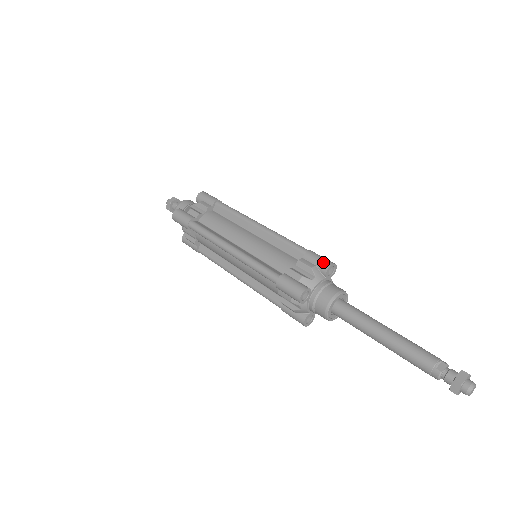
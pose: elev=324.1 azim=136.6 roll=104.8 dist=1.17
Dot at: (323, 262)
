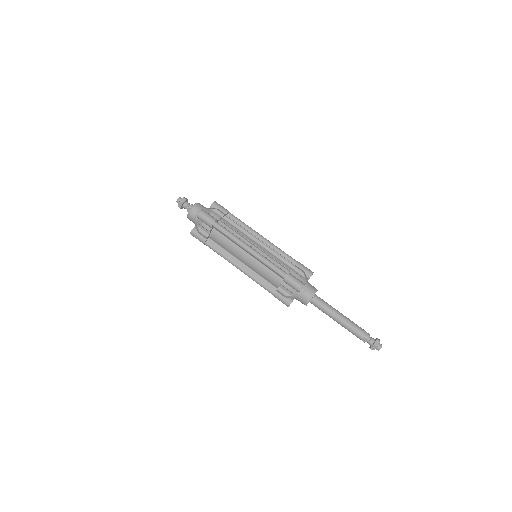
Dot at: (295, 288)
